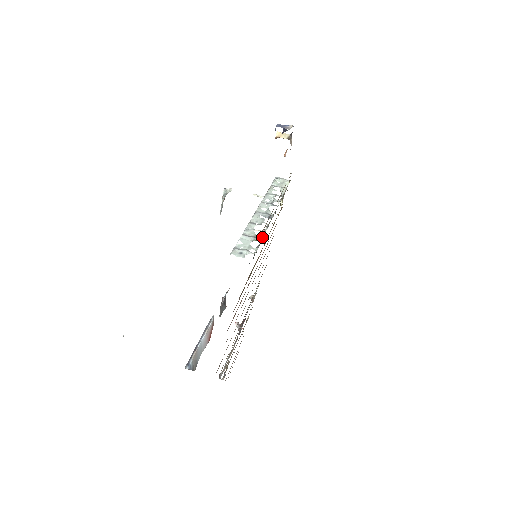
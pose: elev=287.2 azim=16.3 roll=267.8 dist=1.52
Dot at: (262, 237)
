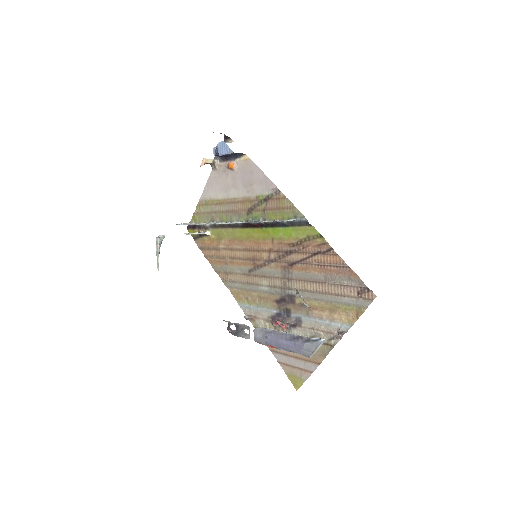
Dot at: (275, 219)
